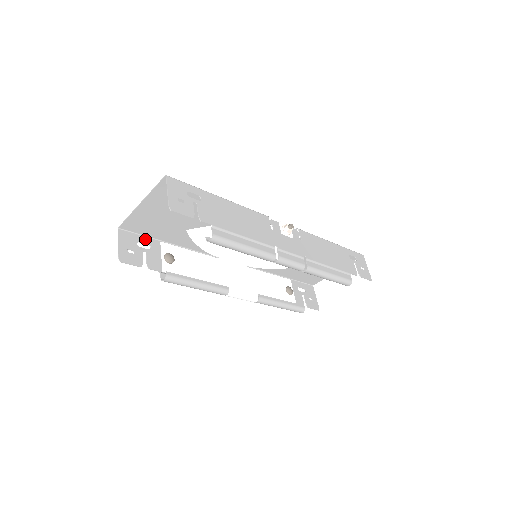
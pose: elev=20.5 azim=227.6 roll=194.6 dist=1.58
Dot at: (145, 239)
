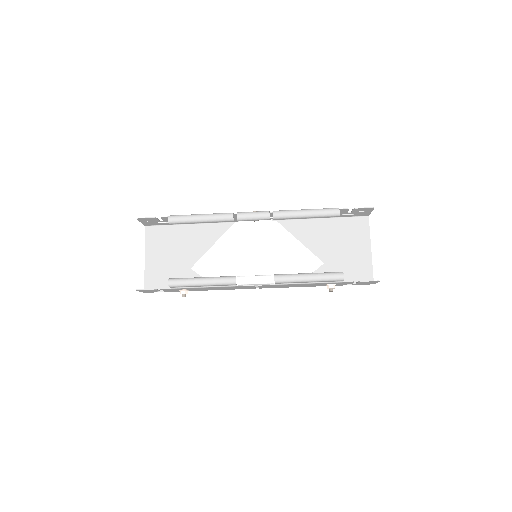
Dot at: (166, 291)
